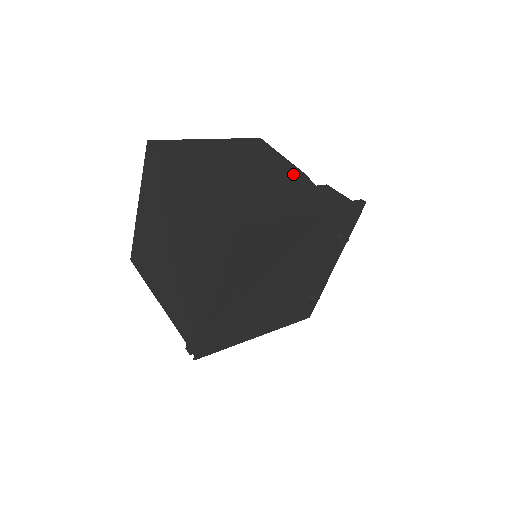
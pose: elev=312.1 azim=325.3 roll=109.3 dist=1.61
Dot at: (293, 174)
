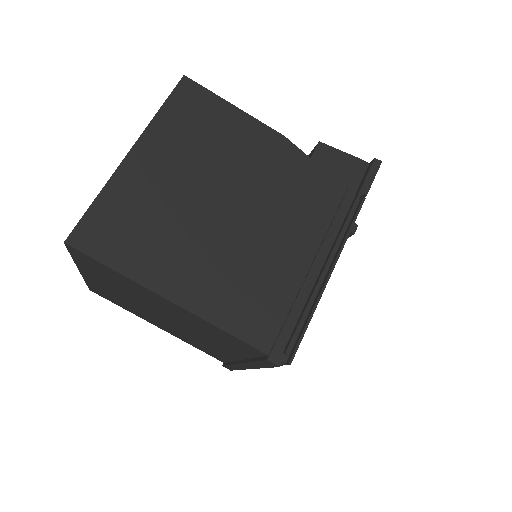
Dot at: (274, 153)
